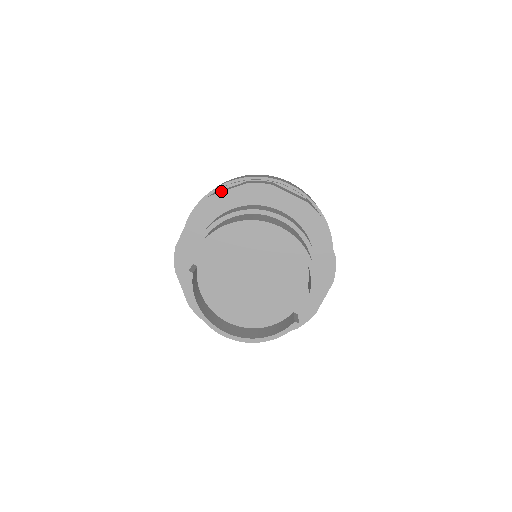
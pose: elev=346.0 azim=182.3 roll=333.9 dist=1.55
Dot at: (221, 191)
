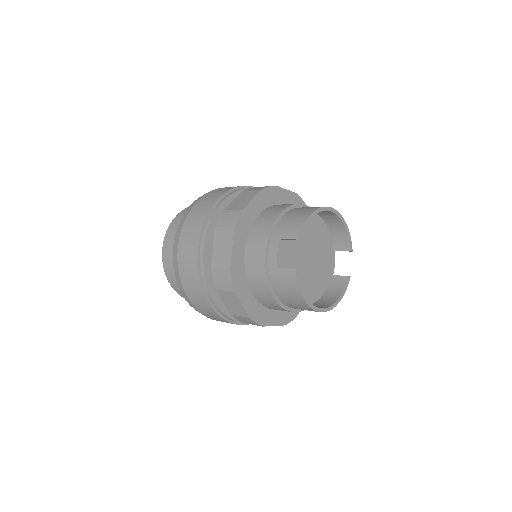
Dot at: (245, 203)
